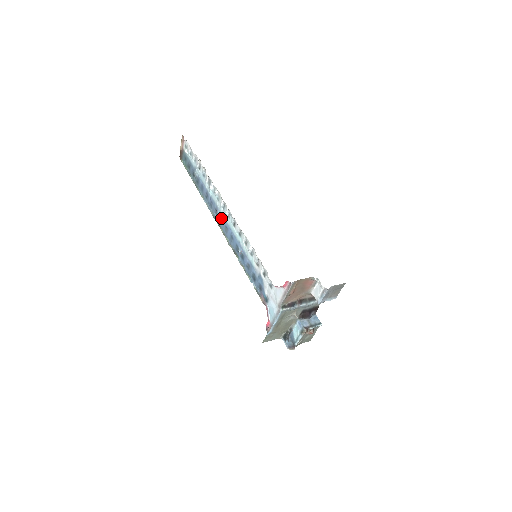
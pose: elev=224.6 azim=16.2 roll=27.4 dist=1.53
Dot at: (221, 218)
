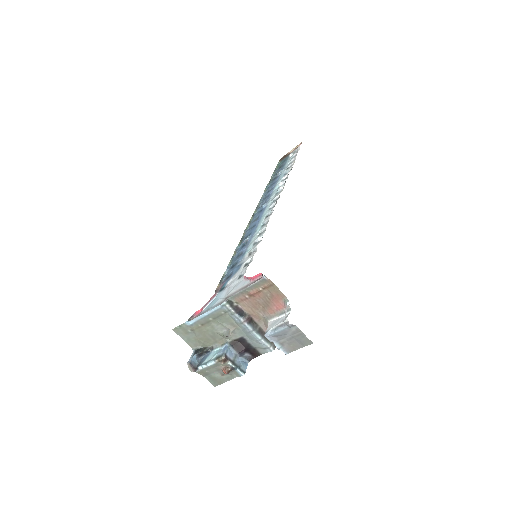
Dot at: (262, 209)
